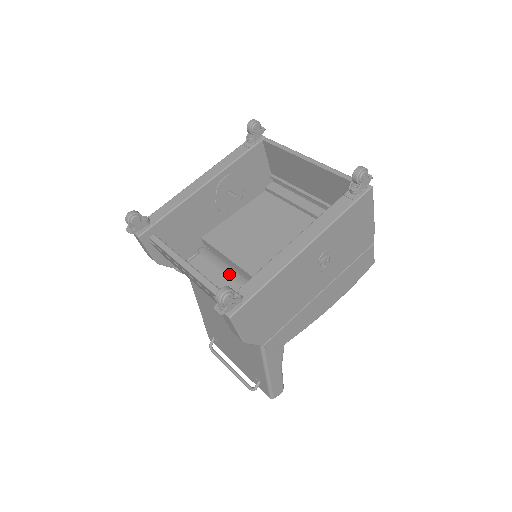
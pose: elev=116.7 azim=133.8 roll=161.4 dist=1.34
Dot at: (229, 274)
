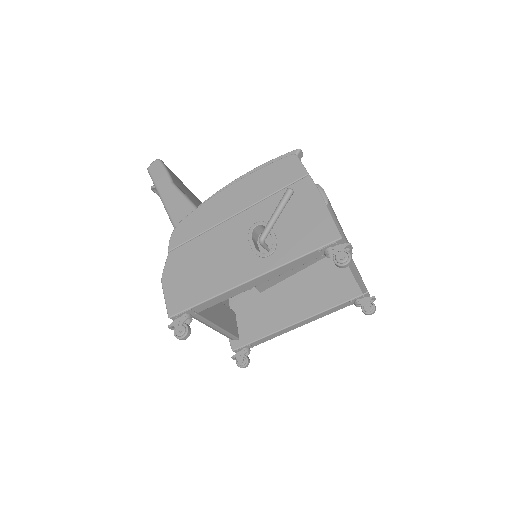
Dot at: occluded
